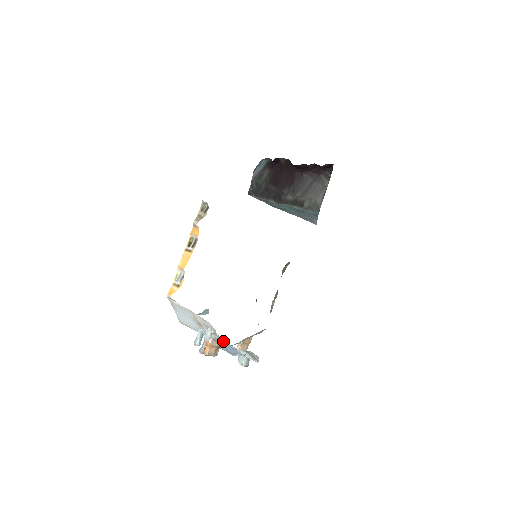
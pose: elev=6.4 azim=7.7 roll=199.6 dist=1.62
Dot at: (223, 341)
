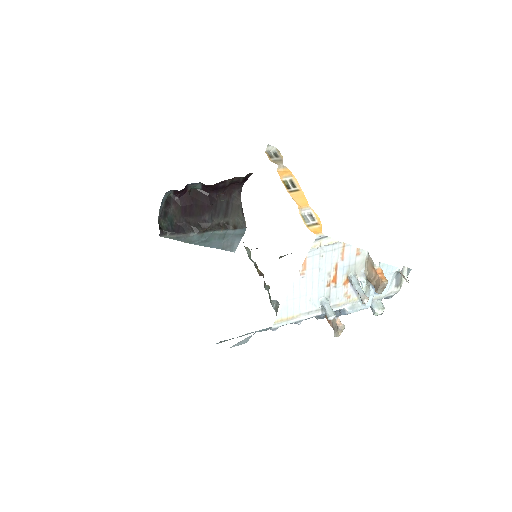
Dot at: (385, 265)
